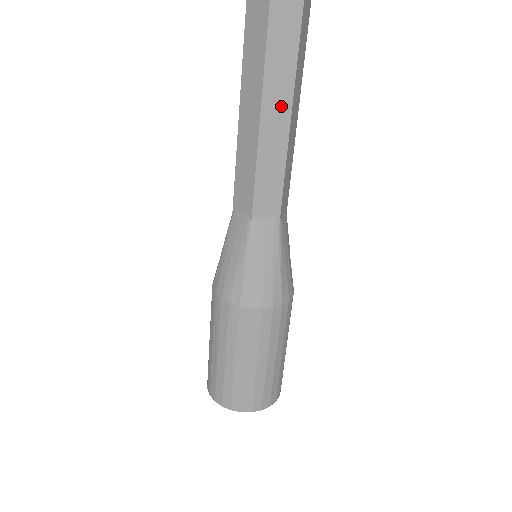
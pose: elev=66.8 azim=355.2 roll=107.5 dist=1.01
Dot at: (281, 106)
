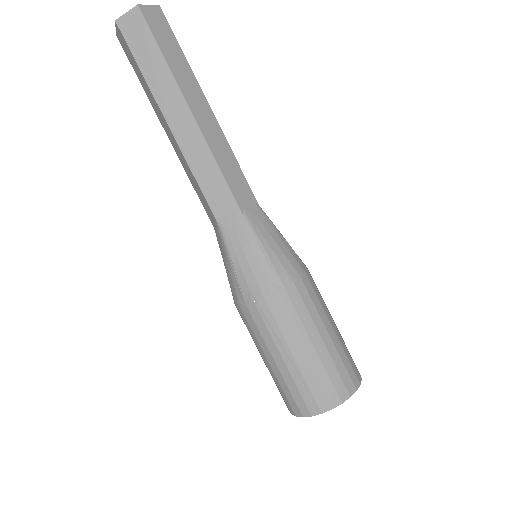
Dot at: (207, 115)
